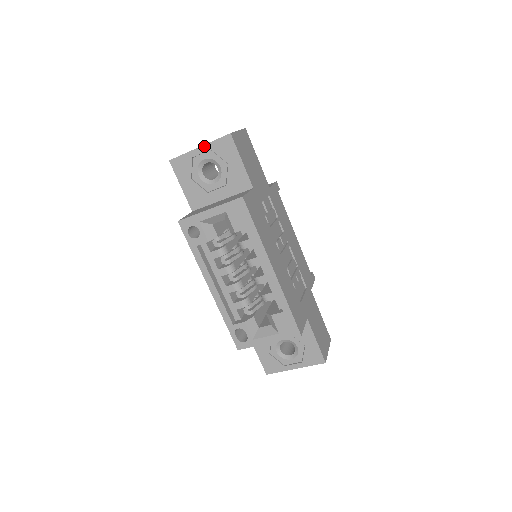
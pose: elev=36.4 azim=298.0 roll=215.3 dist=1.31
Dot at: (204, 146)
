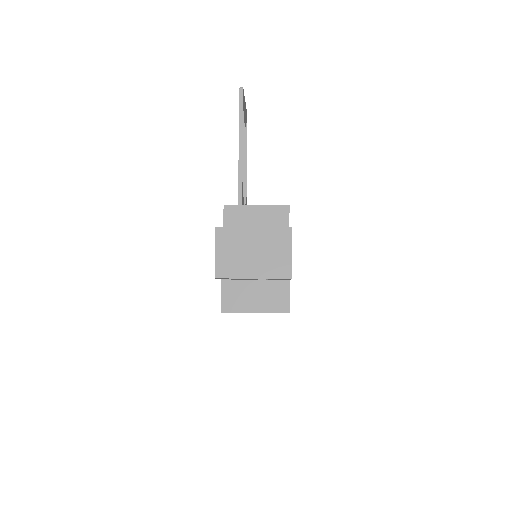
Dot at: occluded
